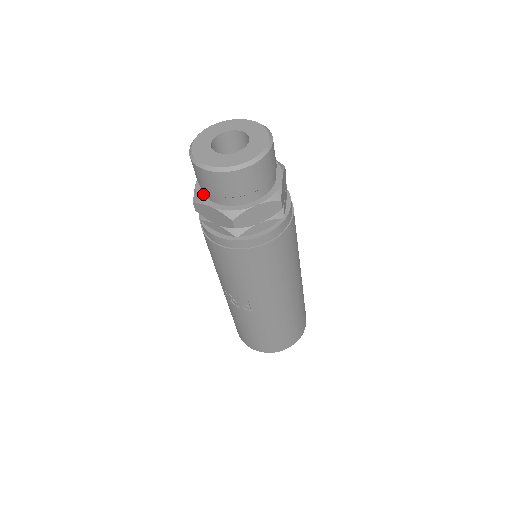
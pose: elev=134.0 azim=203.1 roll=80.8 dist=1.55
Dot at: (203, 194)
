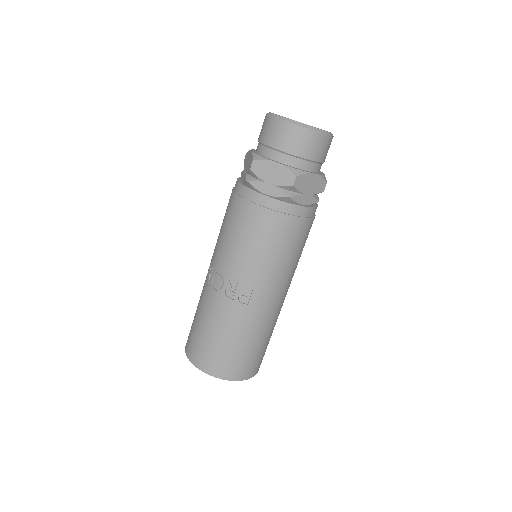
Dot at: (264, 156)
